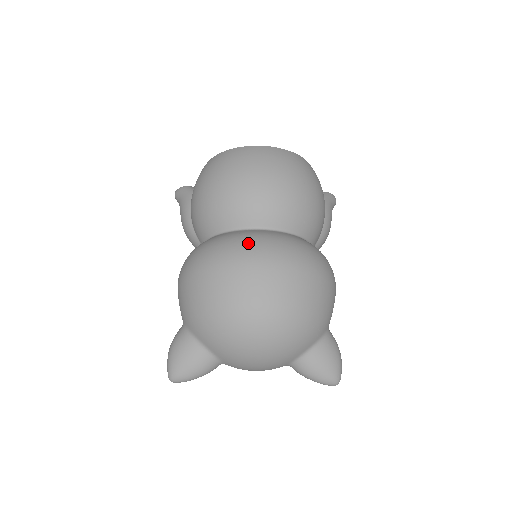
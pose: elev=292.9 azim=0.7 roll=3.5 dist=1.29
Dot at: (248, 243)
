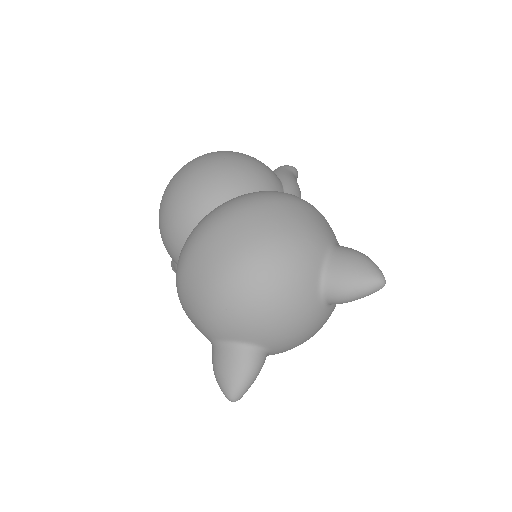
Dot at: (197, 226)
